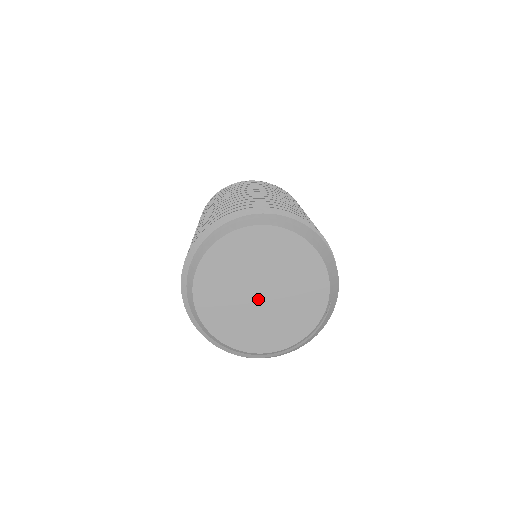
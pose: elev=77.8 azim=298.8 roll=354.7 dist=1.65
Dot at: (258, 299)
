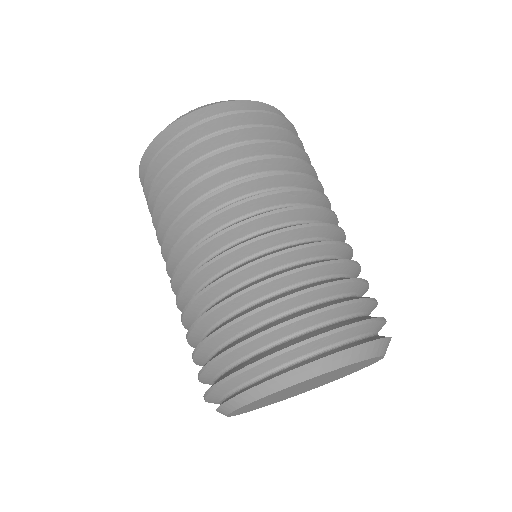
Dot at: (302, 389)
